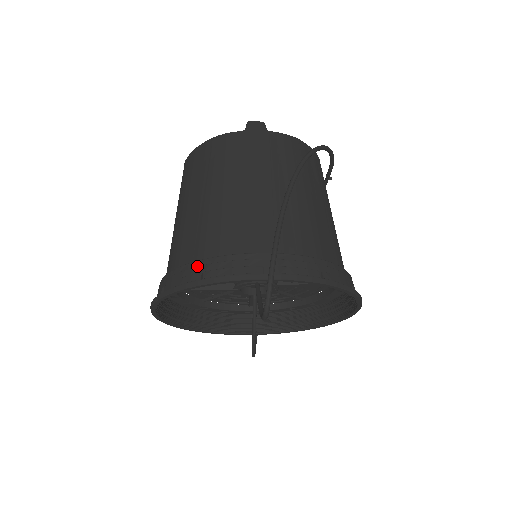
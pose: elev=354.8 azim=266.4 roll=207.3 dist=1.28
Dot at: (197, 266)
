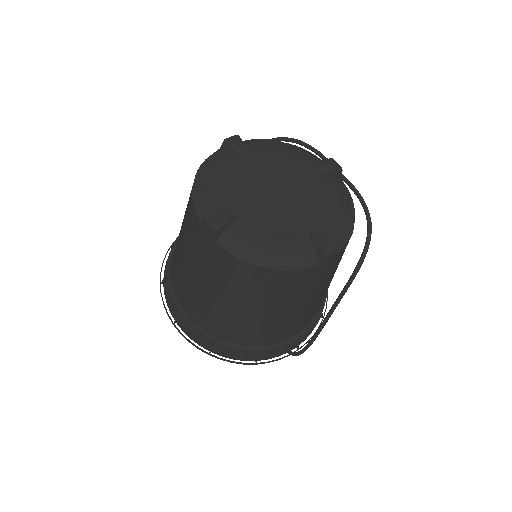
Dot at: (253, 354)
